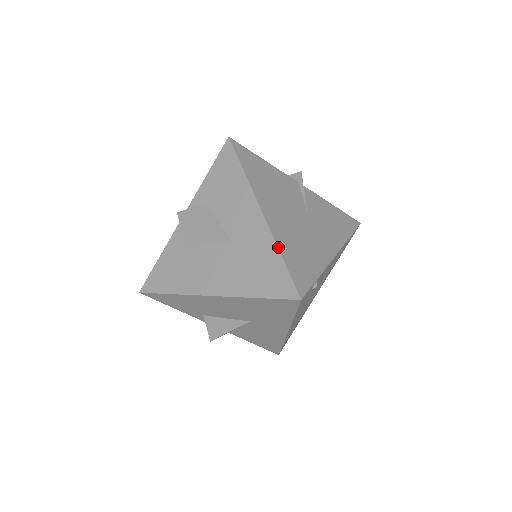
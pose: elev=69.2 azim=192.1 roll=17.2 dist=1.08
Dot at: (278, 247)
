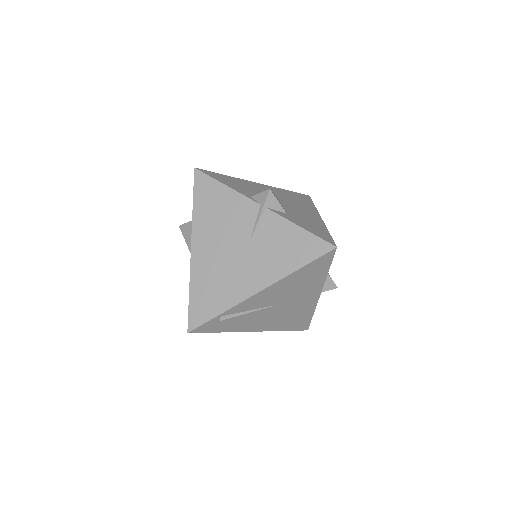
Dot at: (190, 284)
